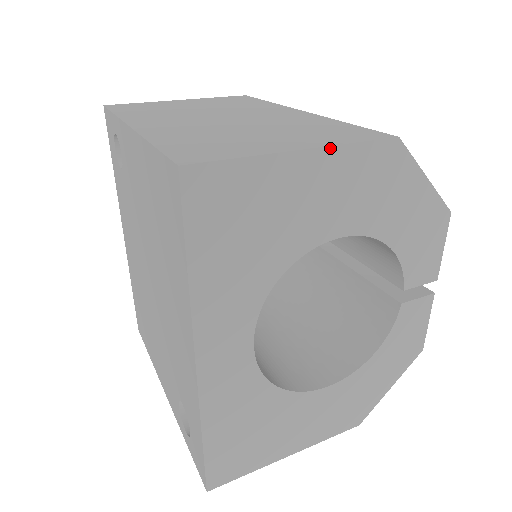
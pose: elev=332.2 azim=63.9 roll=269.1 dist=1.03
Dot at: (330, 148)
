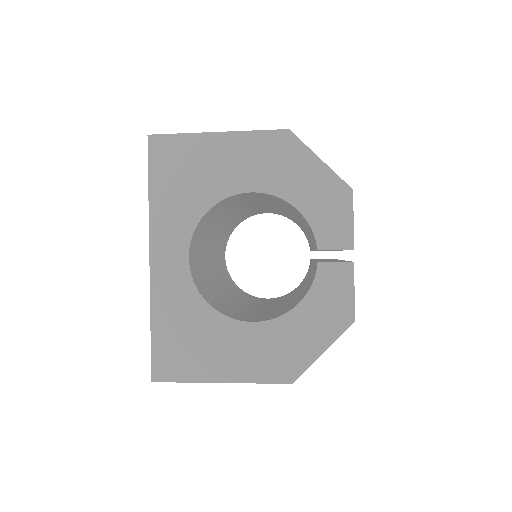
Dot at: (237, 132)
